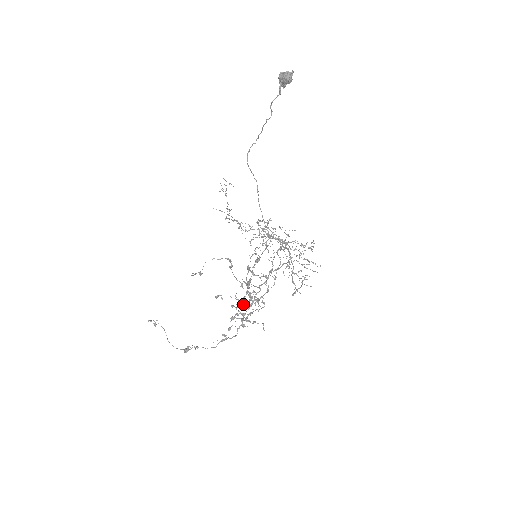
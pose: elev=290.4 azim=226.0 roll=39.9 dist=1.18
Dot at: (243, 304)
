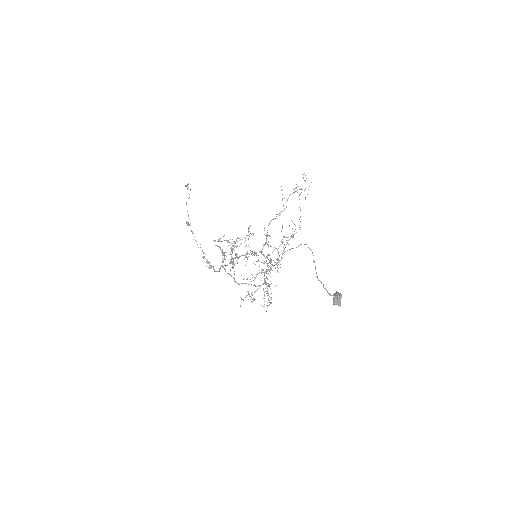
Dot at: (222, 267)
